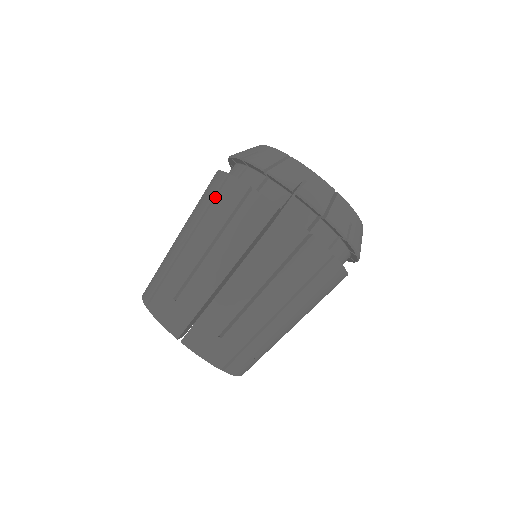
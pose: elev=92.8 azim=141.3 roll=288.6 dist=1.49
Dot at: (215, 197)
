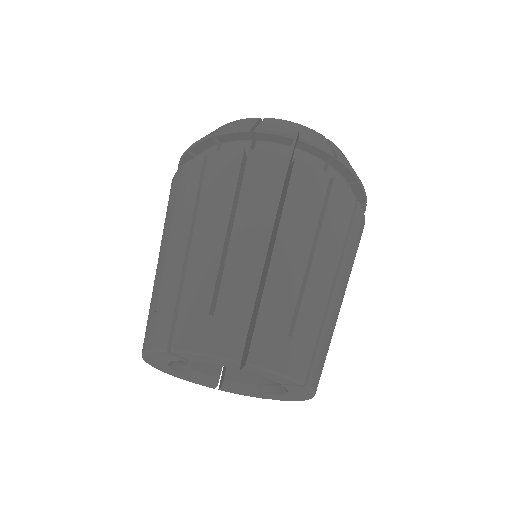
Dot at: (200, 184)
